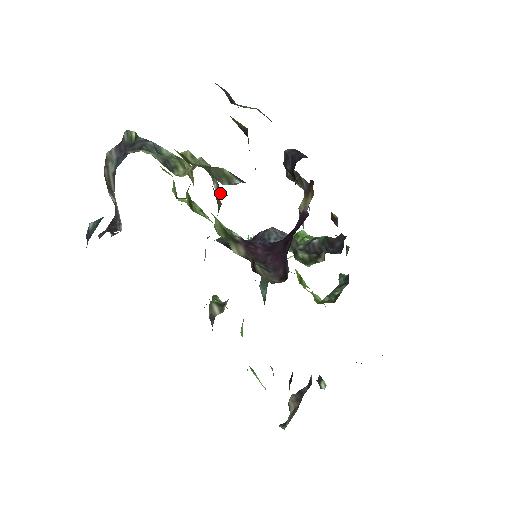
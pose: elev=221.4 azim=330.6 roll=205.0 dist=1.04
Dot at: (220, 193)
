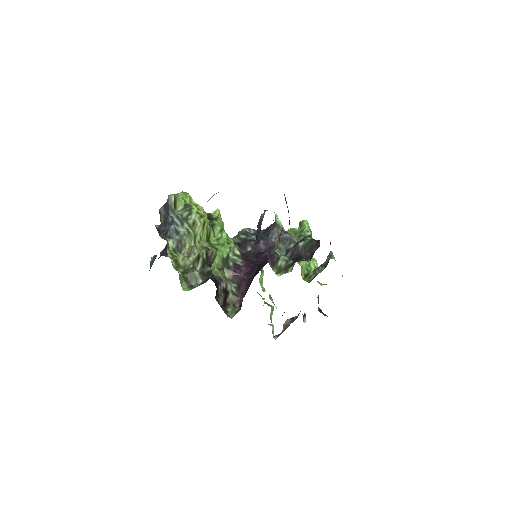
Dot at: (204, 267)
